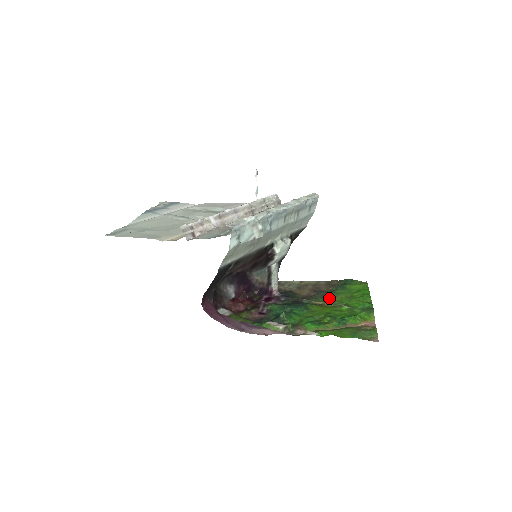
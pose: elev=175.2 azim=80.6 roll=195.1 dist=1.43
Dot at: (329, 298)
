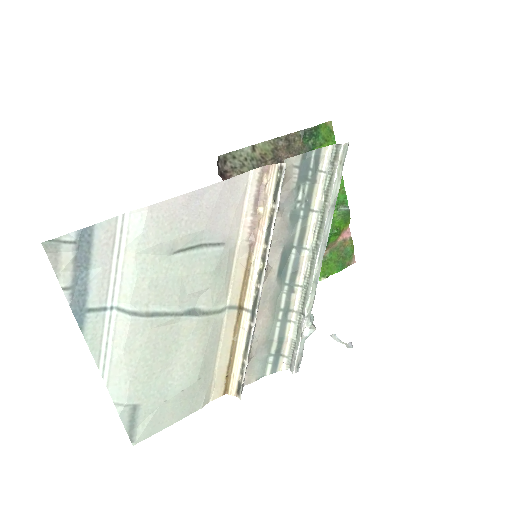
Dot at: occluded
